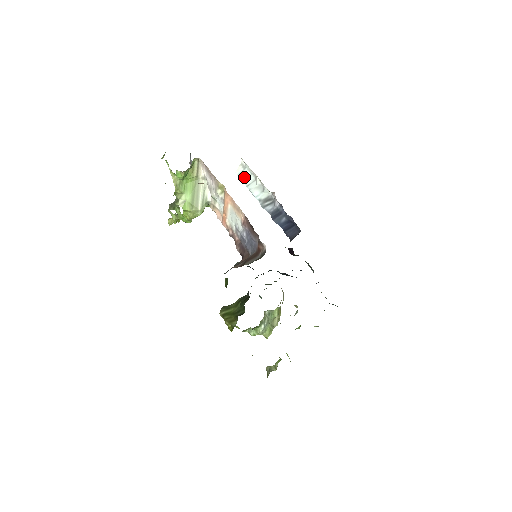
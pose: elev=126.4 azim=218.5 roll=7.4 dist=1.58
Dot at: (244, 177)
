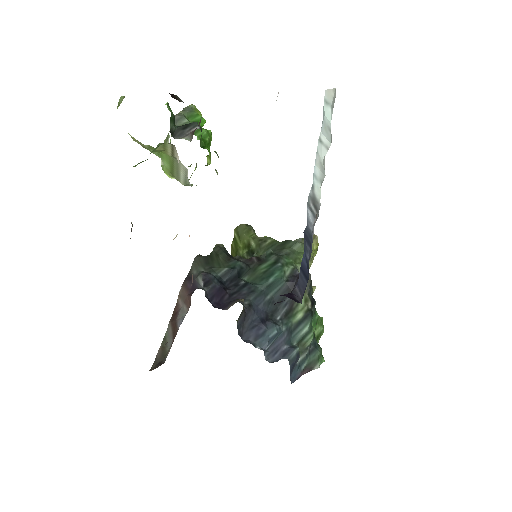
Dot at: (324, 120)
